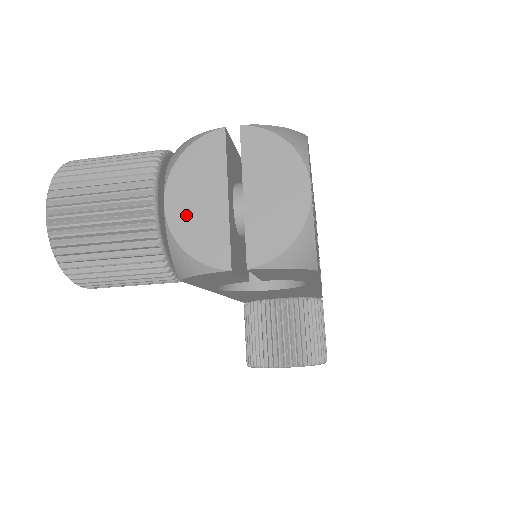
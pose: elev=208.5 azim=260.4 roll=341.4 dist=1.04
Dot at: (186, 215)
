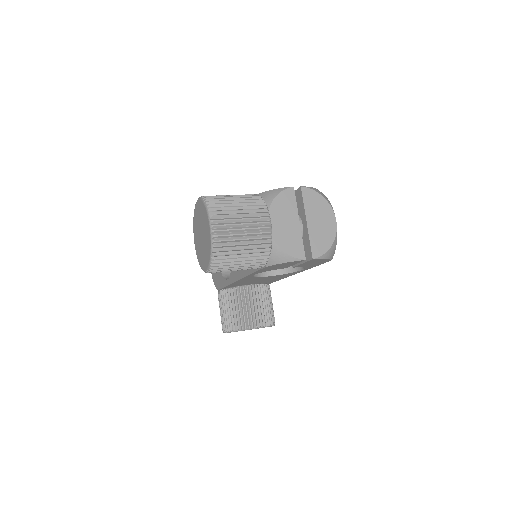
Dot at: (280, 231)
